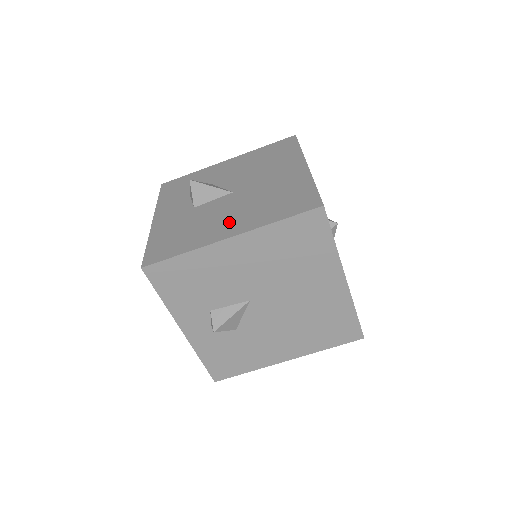
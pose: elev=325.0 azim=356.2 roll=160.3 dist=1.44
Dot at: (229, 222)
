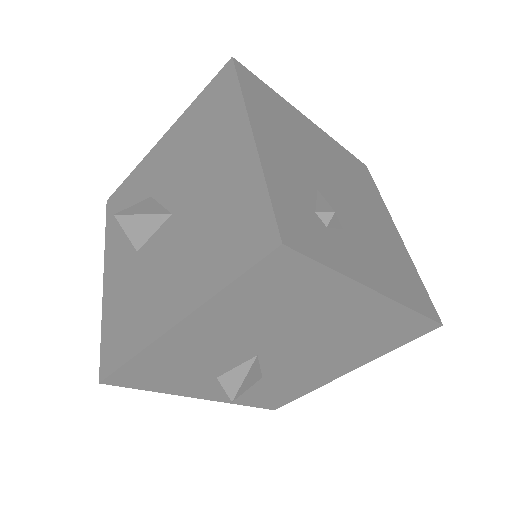
Dot at: (172, 287)
